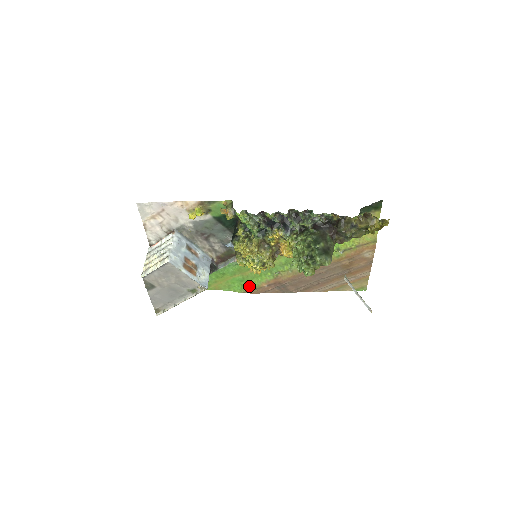
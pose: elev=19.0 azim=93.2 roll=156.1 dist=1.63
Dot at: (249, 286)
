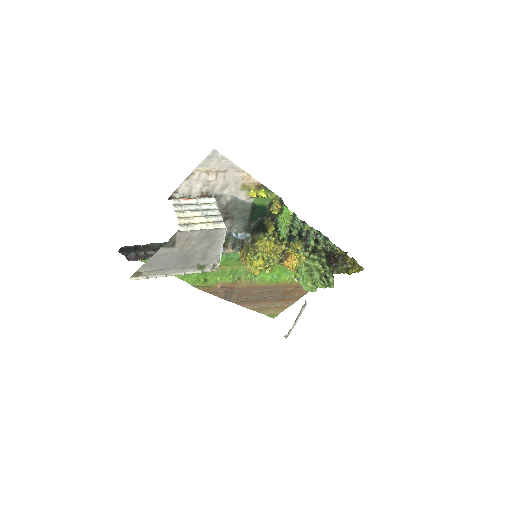
Dot at: (205, 281)
